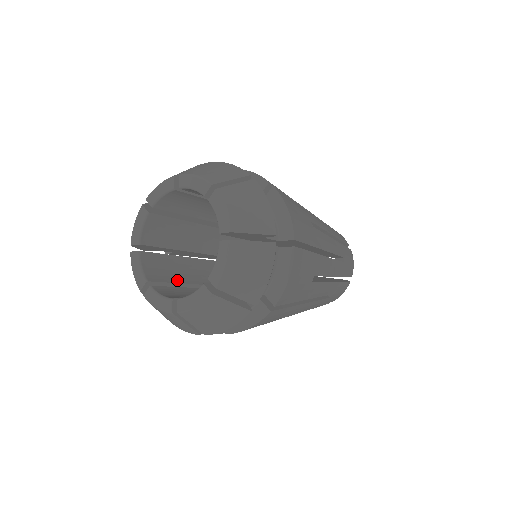
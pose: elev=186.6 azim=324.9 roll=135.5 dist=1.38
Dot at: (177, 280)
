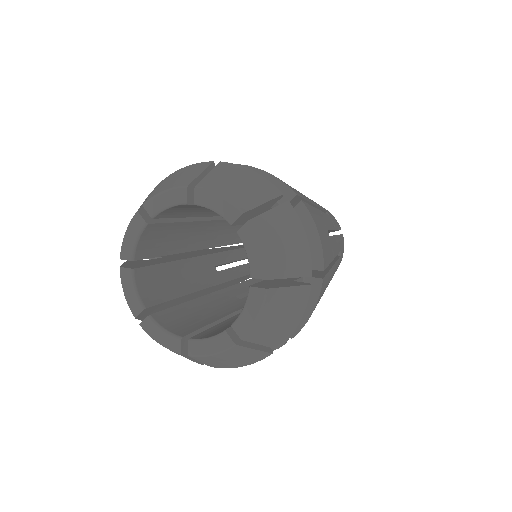
Dot at: (205, 323)
